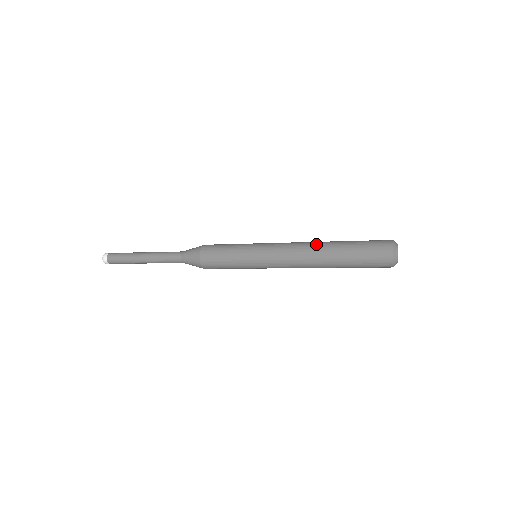
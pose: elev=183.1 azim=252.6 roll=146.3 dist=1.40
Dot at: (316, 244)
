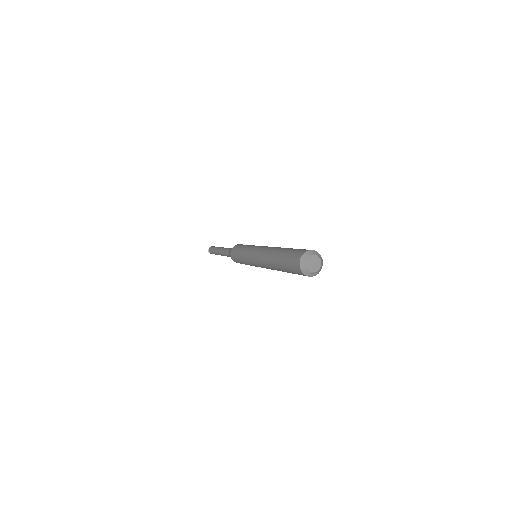
Dot at: (270, 252)
